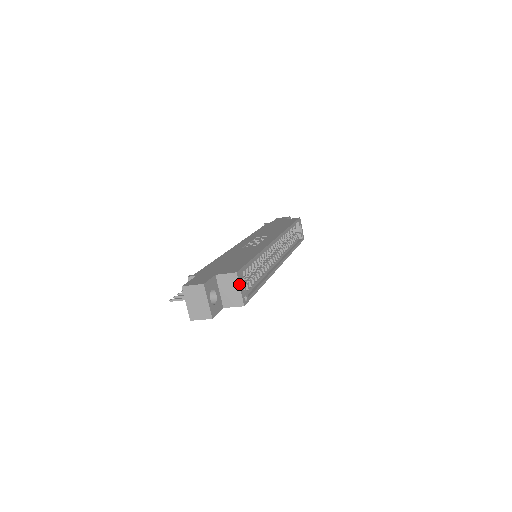
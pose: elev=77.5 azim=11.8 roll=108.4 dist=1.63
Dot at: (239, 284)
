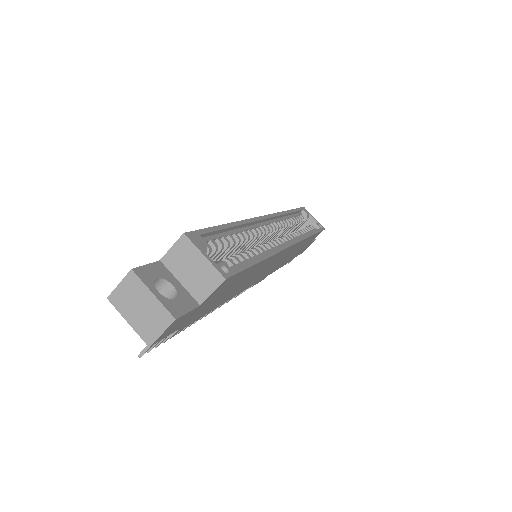
Dot at: (198, 249)
